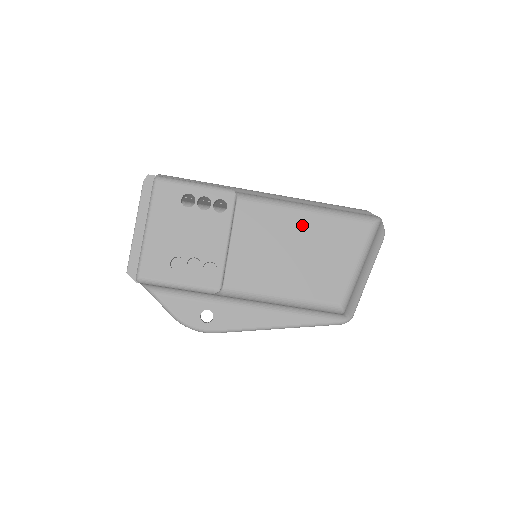
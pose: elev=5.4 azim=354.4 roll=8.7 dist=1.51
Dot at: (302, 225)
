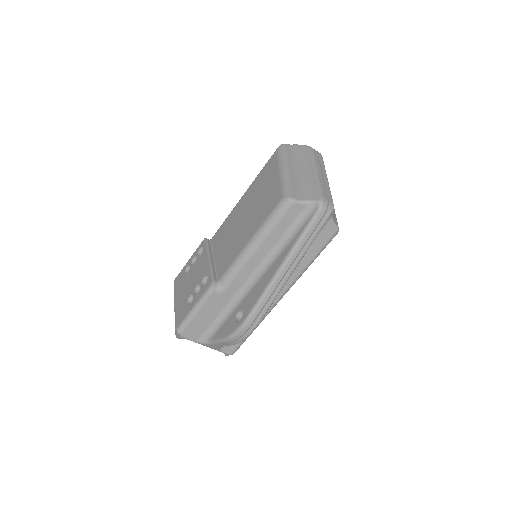
Dot at: (243, 204)
